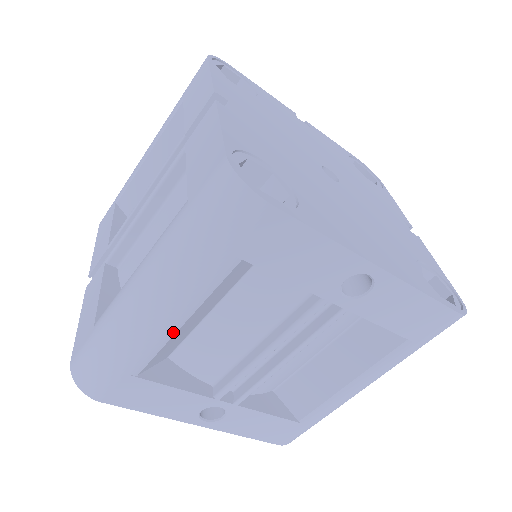
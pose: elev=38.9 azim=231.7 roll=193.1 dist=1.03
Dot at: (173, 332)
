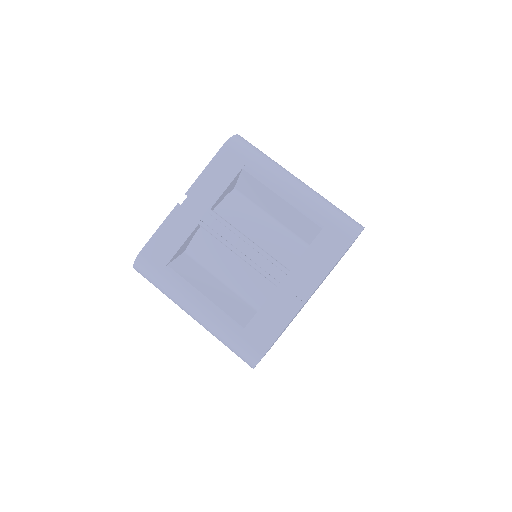
Dot at: occluded
